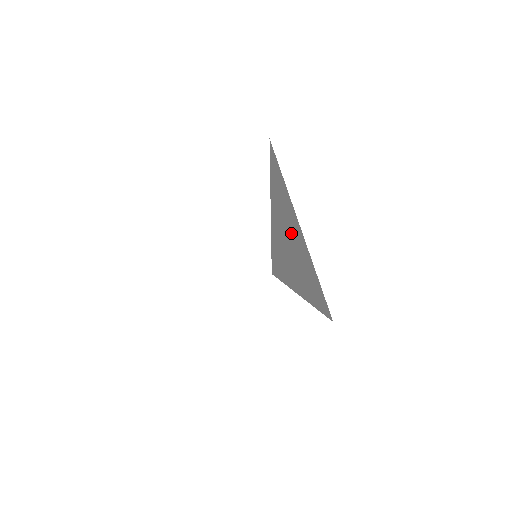
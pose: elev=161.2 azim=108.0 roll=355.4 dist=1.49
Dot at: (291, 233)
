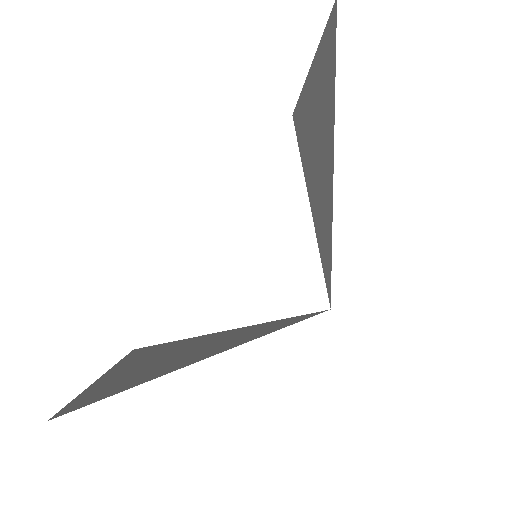
Dot at: (322, 177)
